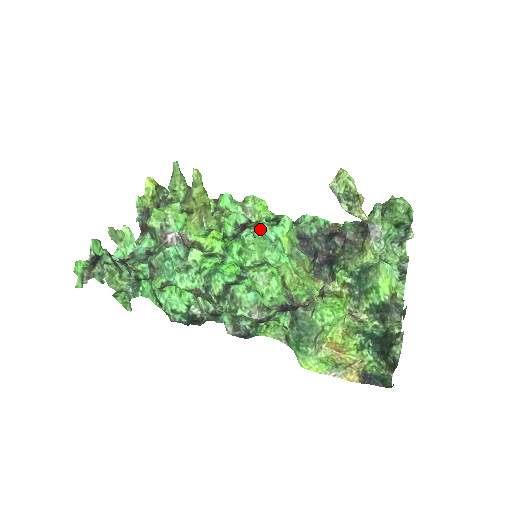
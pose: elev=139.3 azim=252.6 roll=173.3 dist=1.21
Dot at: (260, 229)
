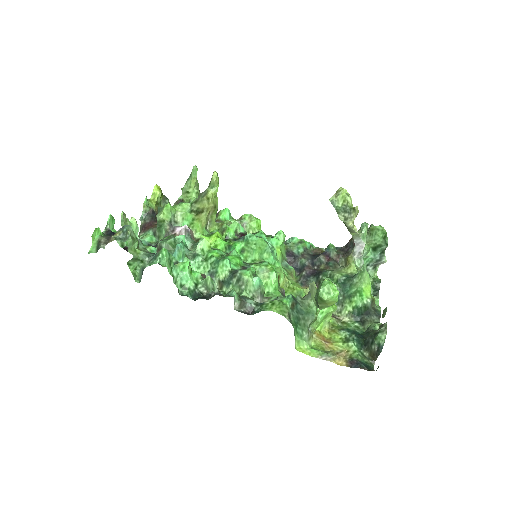
Dot at: (259, 237)
